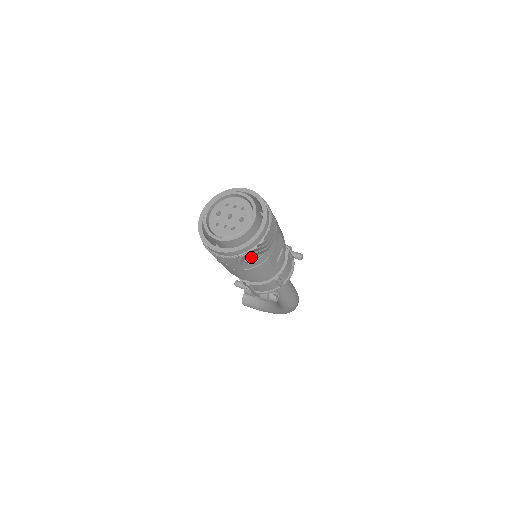
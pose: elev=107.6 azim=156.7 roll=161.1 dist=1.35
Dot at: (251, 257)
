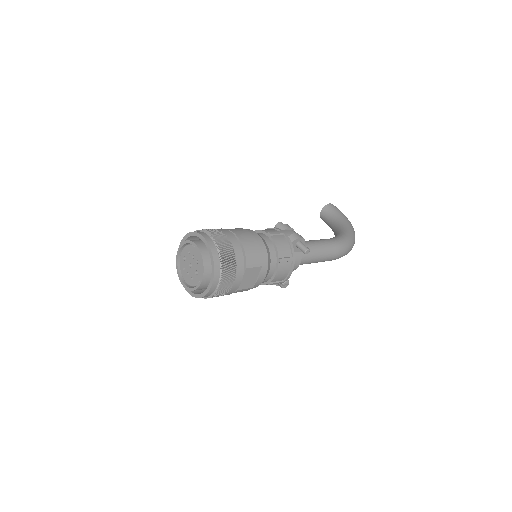
Dot at: occluded
